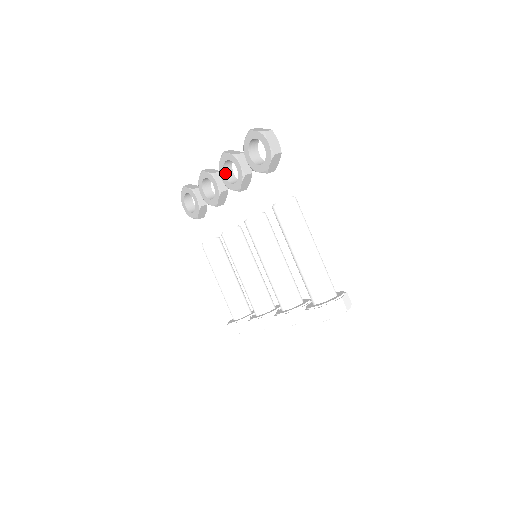
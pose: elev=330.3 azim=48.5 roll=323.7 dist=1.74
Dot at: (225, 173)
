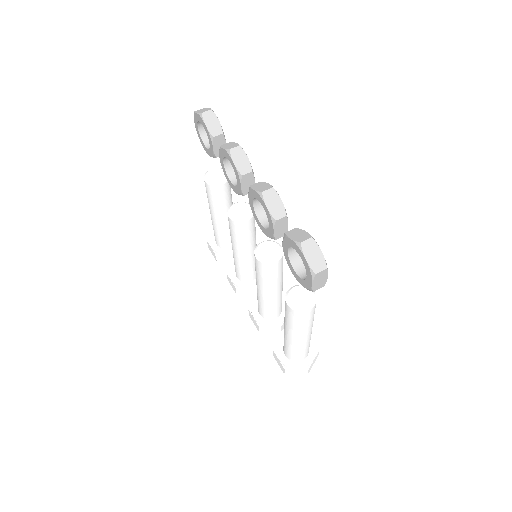
Dot at: (255, 199)
